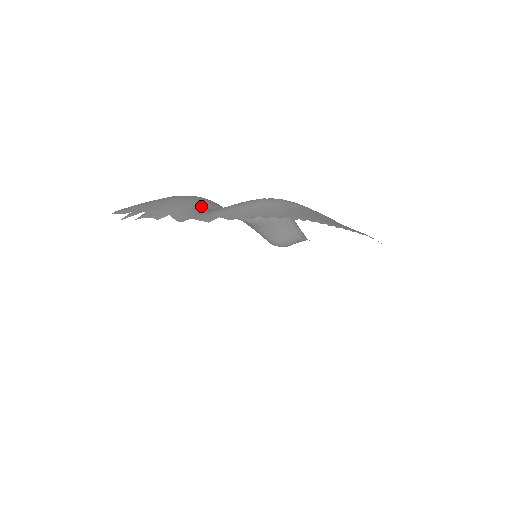
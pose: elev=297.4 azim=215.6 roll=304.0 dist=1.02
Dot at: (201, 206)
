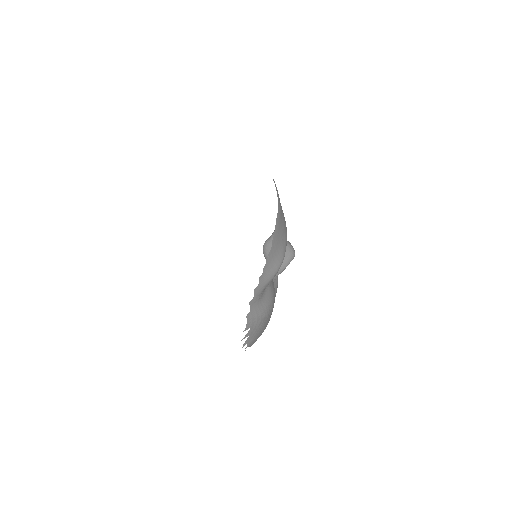
Dot at: occluded
